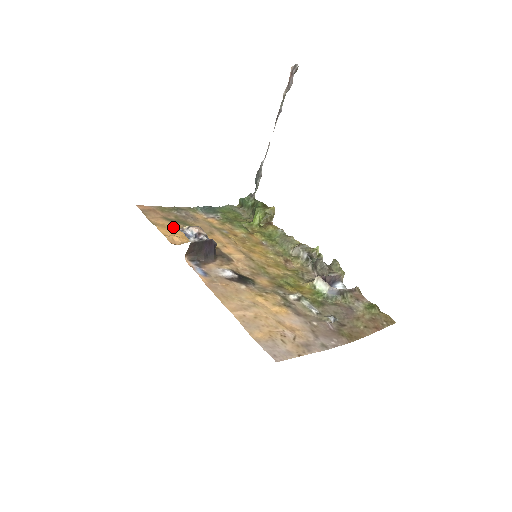
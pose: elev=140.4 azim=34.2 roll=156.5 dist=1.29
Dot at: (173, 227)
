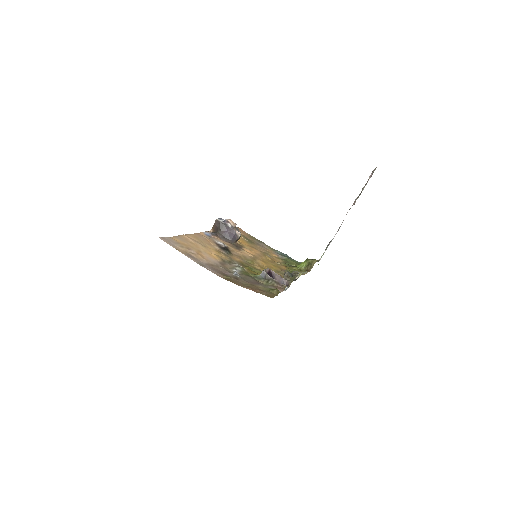
Dot at: occluded
